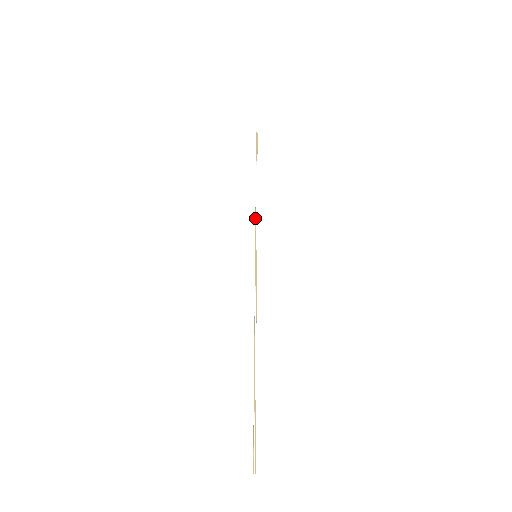
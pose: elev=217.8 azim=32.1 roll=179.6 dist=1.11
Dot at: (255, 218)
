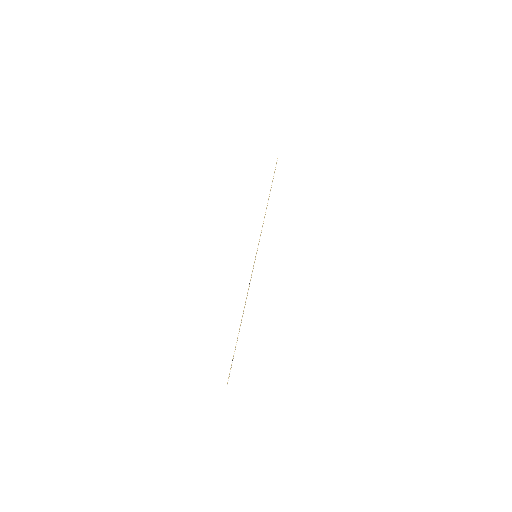
Dot at: occluded
